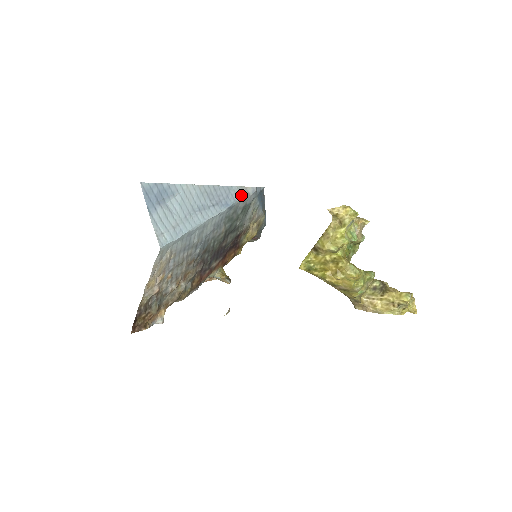
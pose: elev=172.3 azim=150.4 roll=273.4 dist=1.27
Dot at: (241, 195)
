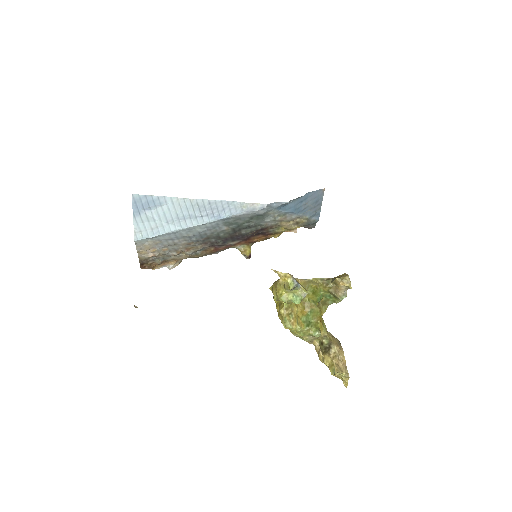
Dot at: (242, 210)
